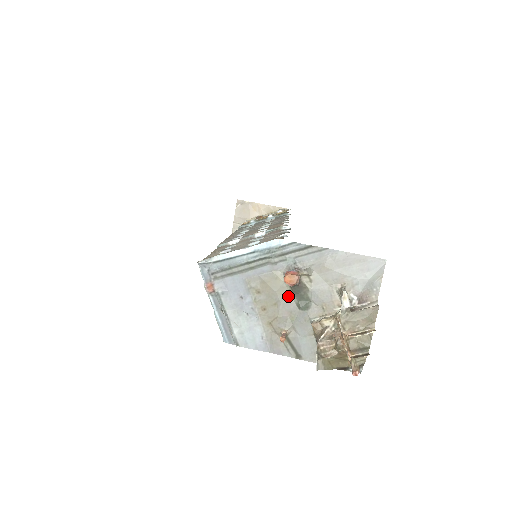
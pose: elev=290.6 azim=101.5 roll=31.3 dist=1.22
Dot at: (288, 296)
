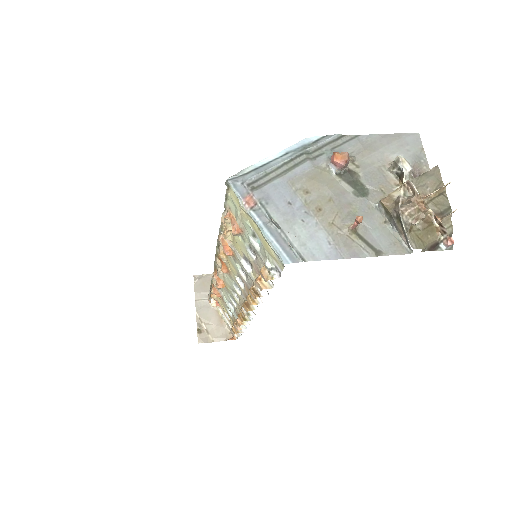
Dot at: (340, 188)
